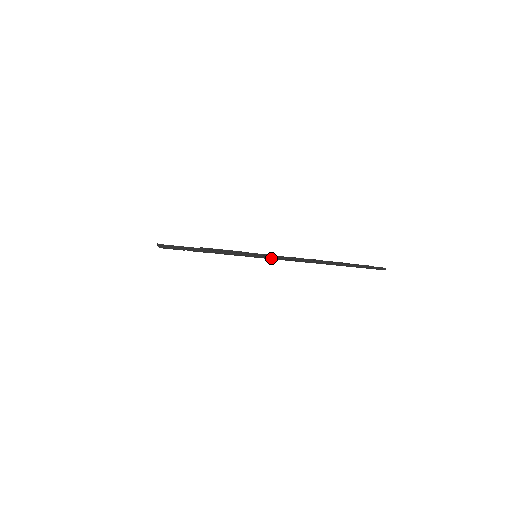
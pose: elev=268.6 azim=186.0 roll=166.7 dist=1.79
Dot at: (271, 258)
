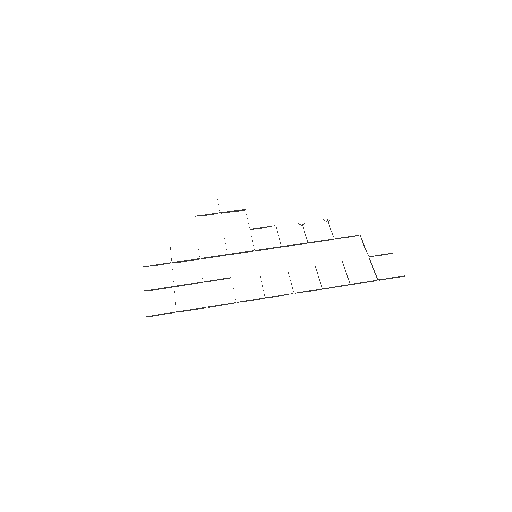
Dot at: (270, 297)
